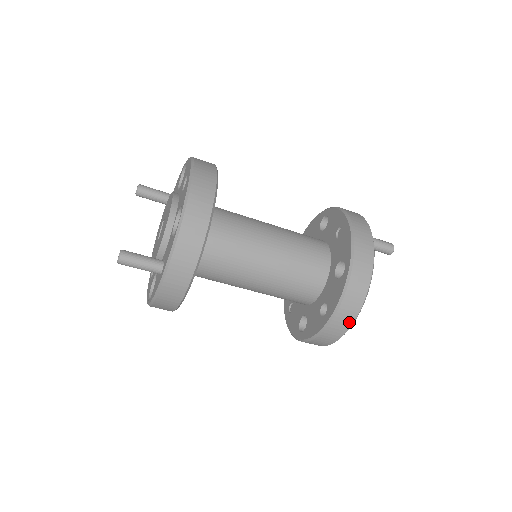
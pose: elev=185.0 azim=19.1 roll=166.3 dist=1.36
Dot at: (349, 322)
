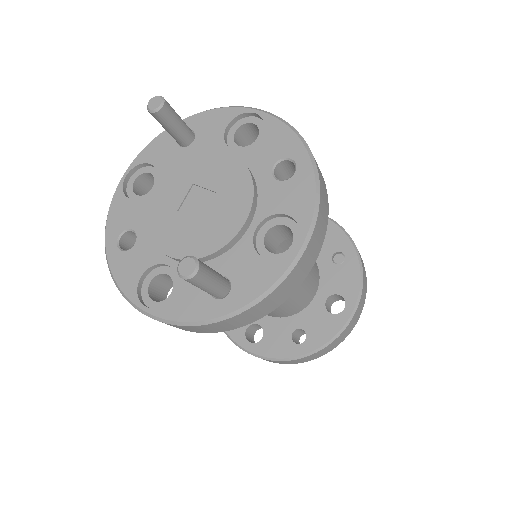
Dot at: (319, 356)
